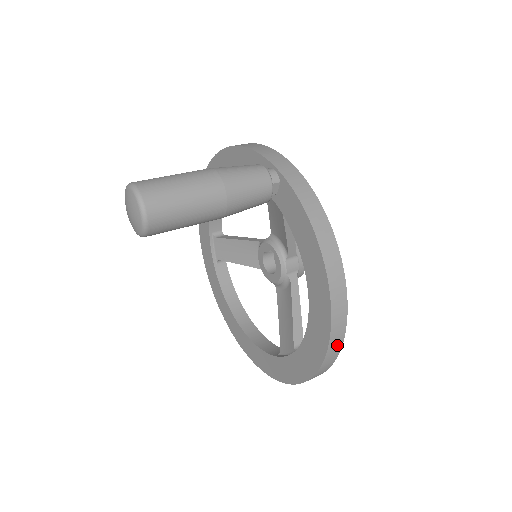
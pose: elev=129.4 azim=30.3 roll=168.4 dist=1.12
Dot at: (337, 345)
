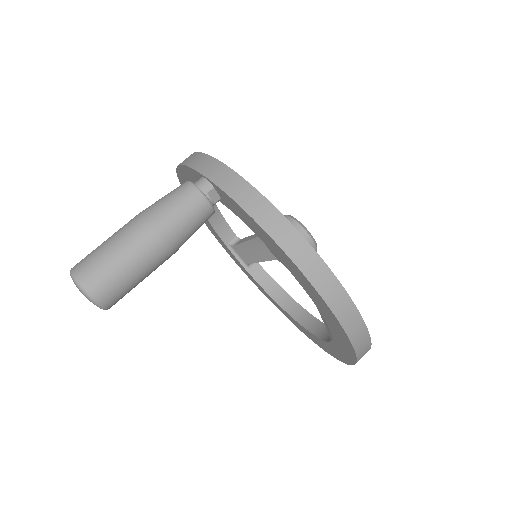
Dot at: (354, 321)
